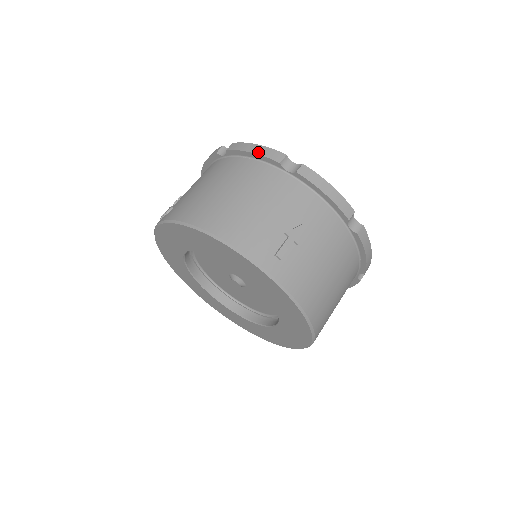
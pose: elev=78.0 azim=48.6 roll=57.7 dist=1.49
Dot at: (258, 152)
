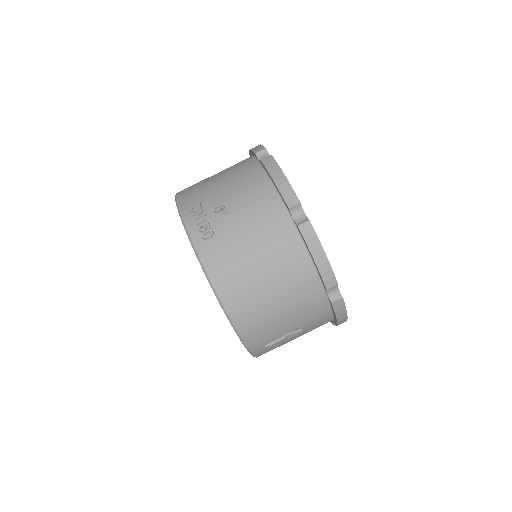
Dot at: (320, 266)
